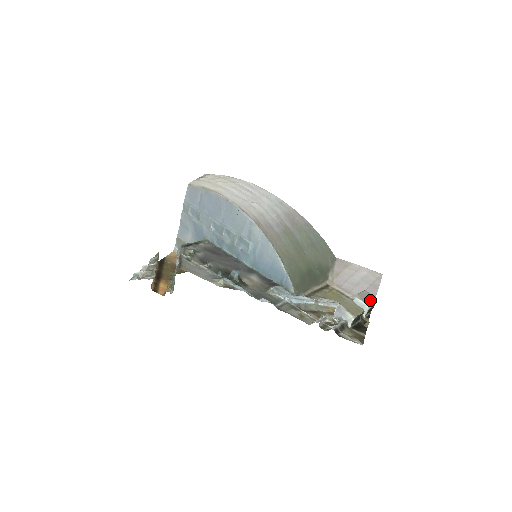
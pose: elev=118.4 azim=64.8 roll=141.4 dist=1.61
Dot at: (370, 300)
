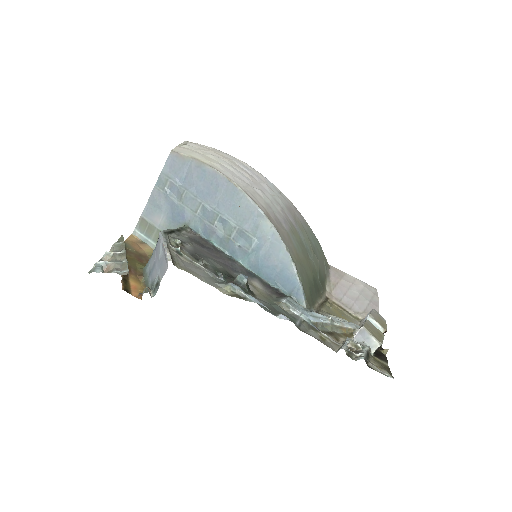
Dot at: (382, 321)
